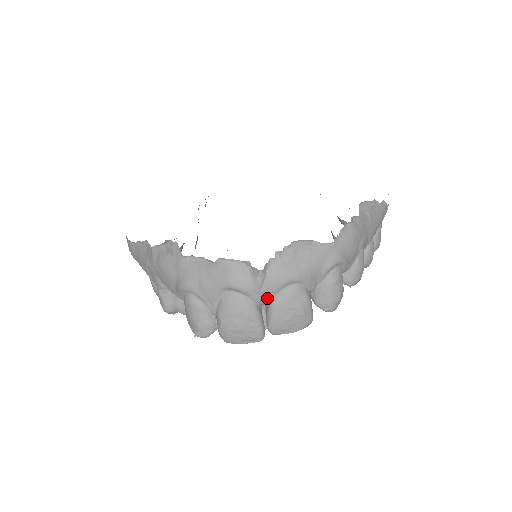
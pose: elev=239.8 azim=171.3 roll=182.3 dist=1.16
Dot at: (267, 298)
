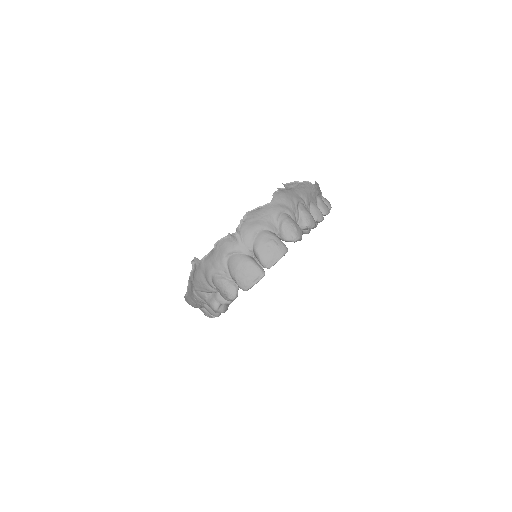
Dot at: (250, 247)
